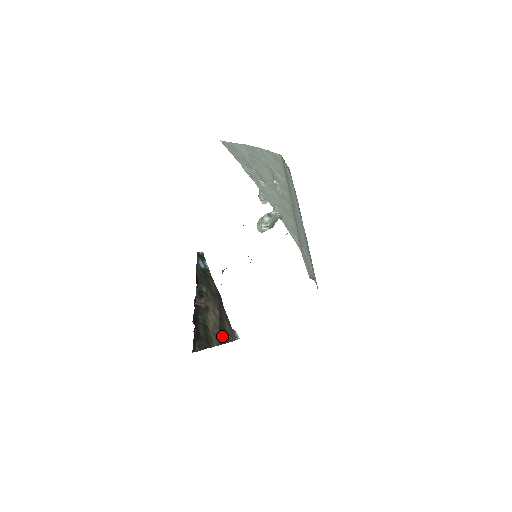
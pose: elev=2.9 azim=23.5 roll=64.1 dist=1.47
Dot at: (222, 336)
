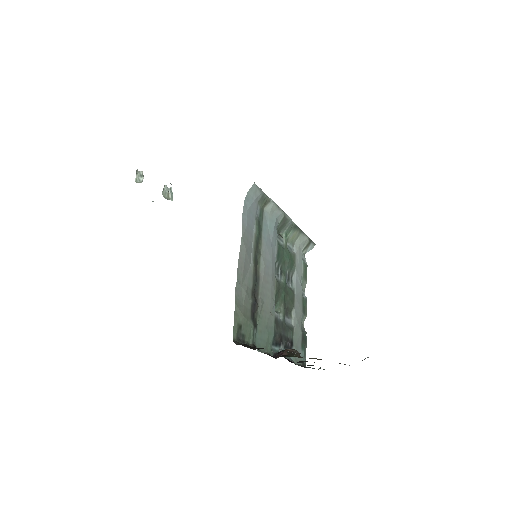
Dot at: occluded
